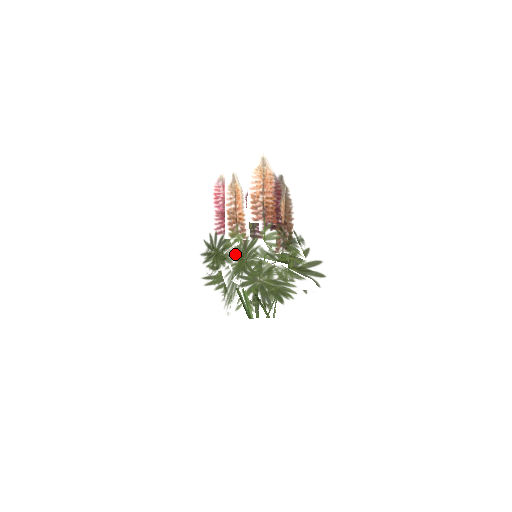
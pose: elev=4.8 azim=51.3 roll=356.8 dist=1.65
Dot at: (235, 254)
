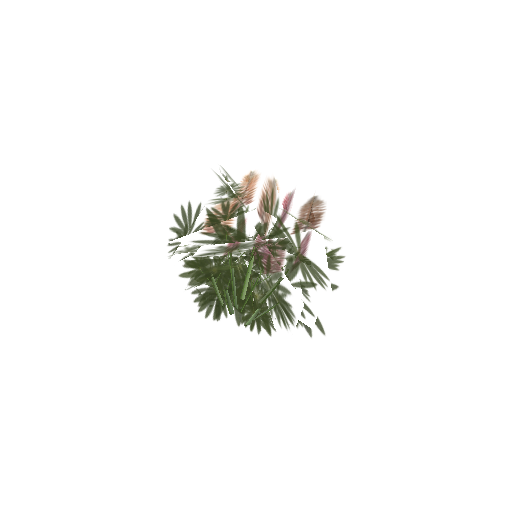
Dot at: occluded
